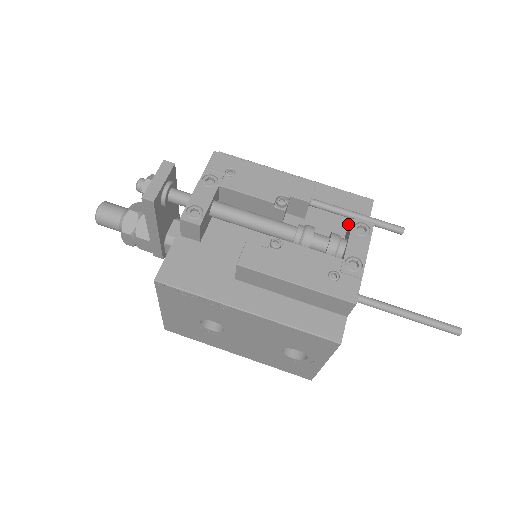
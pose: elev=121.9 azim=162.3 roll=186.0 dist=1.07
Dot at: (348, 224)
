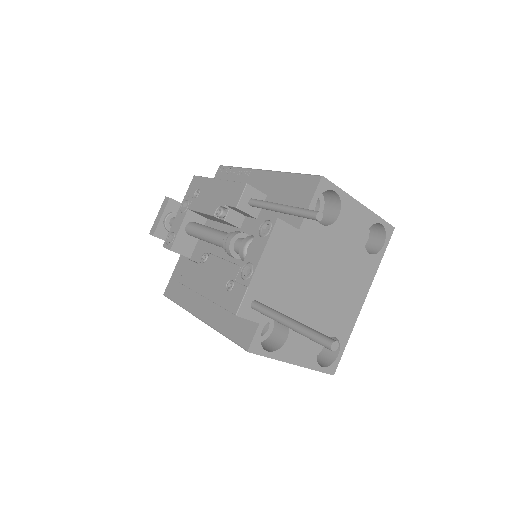
Dot at: (289, 215)
